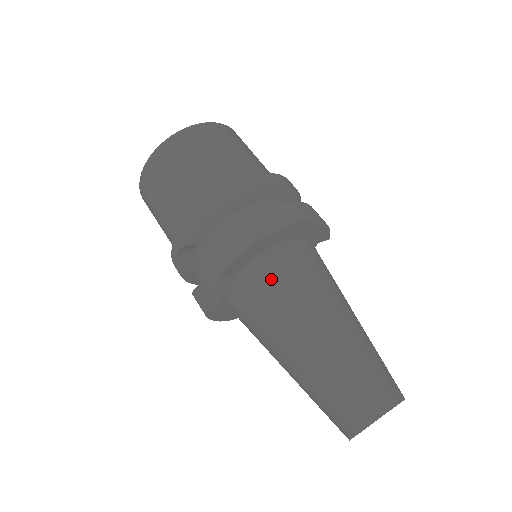
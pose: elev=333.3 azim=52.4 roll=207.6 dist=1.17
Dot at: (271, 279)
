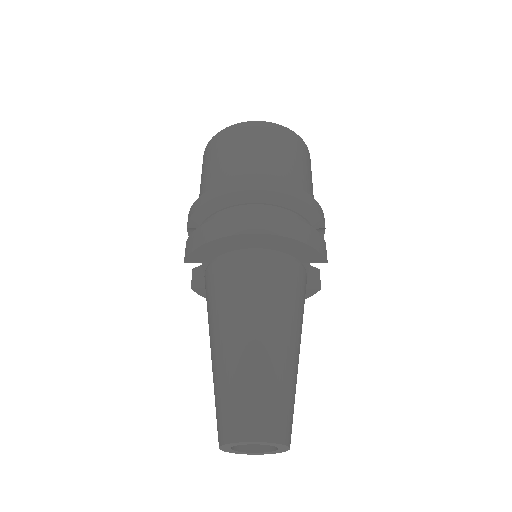
Dot at: (222, 278)
